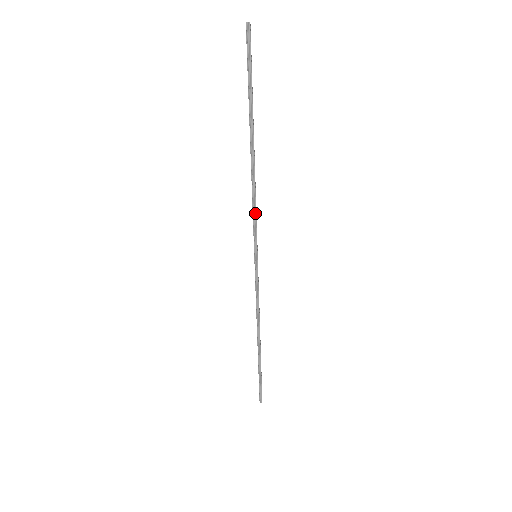
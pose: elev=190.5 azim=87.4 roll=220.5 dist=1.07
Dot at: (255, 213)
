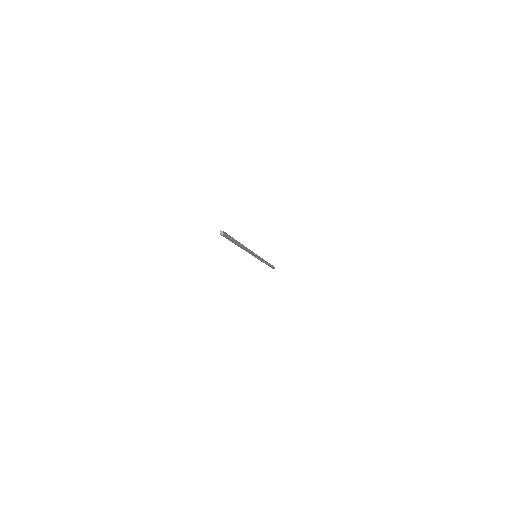
Dot at: (250, 253)
